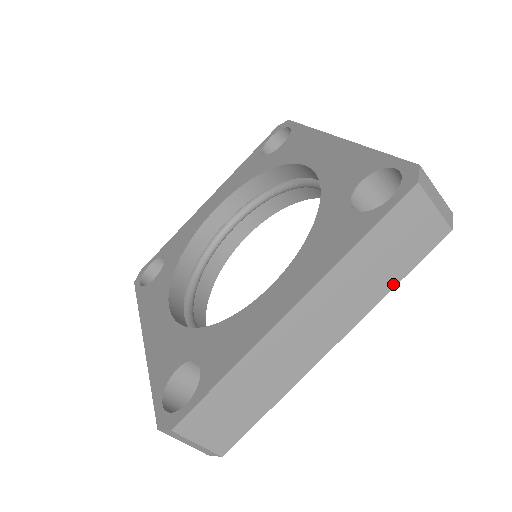
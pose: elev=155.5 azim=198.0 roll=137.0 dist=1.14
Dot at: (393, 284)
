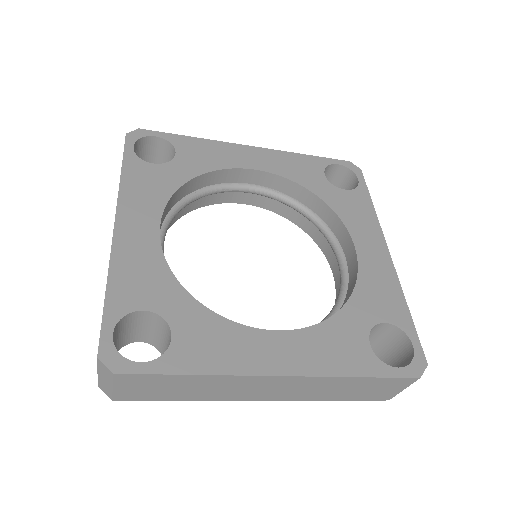
Dot at: (333, 399)
